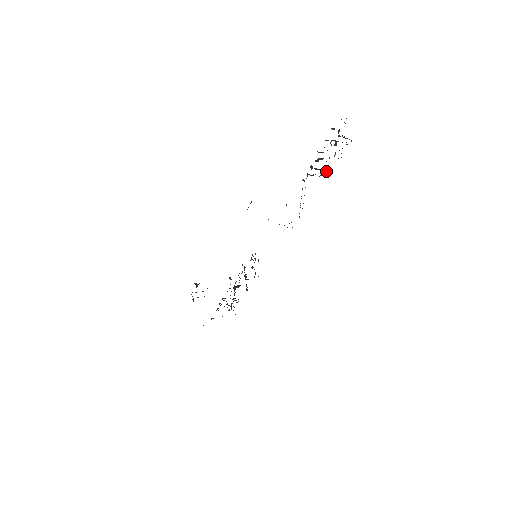
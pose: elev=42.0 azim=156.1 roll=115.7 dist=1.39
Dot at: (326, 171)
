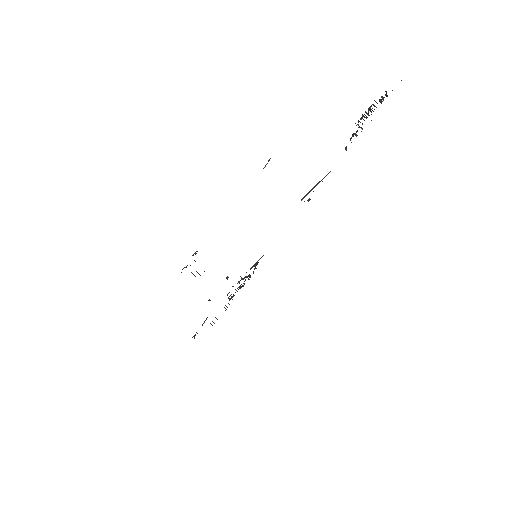
Dot at: occluded
